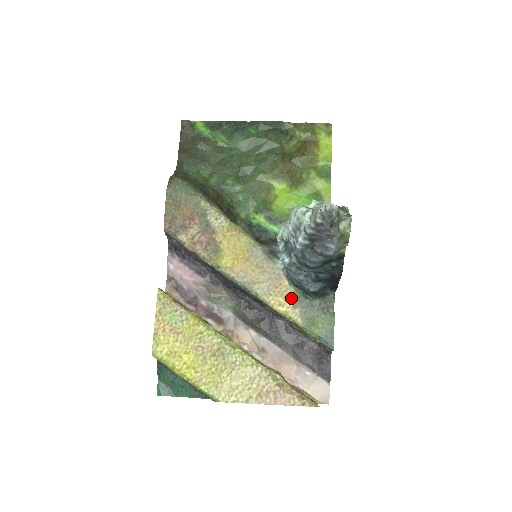
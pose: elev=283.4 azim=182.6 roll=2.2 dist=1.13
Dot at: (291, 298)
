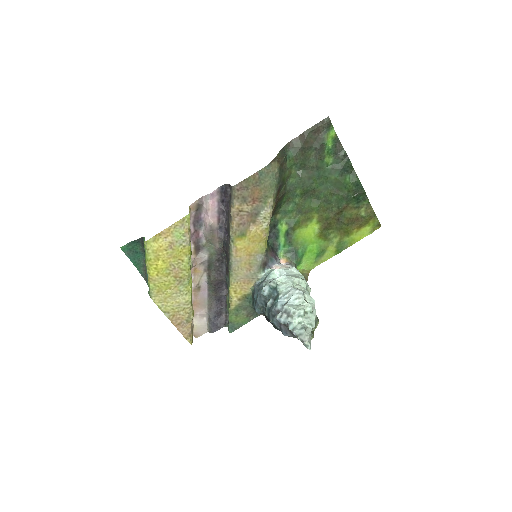
Dot at: (243, 294)
